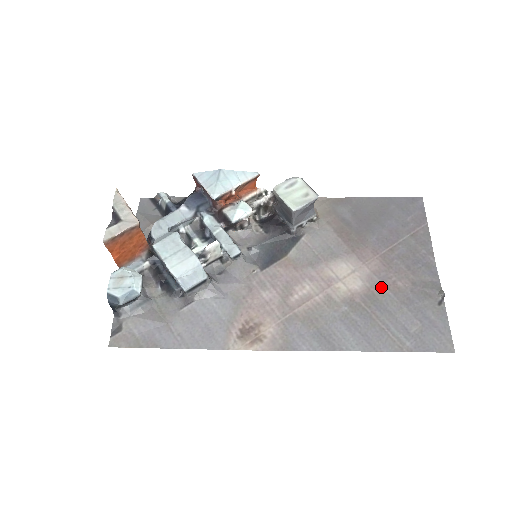
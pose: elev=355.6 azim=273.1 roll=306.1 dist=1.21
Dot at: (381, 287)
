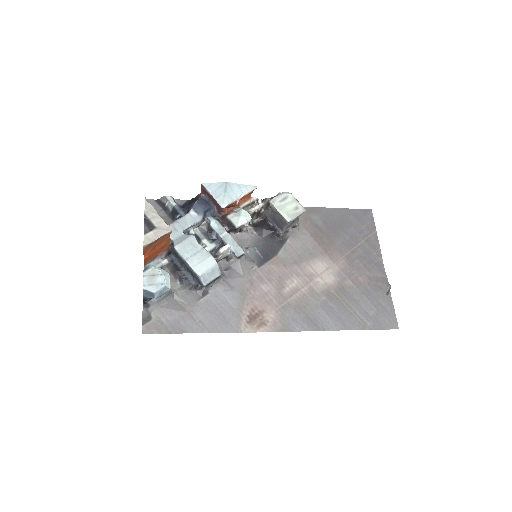
Dot at: (348, 281)
